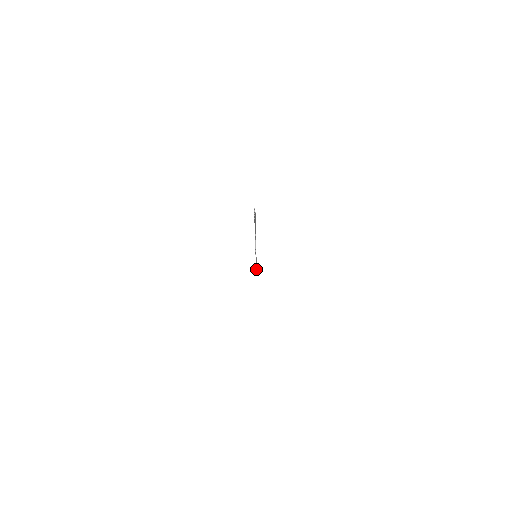
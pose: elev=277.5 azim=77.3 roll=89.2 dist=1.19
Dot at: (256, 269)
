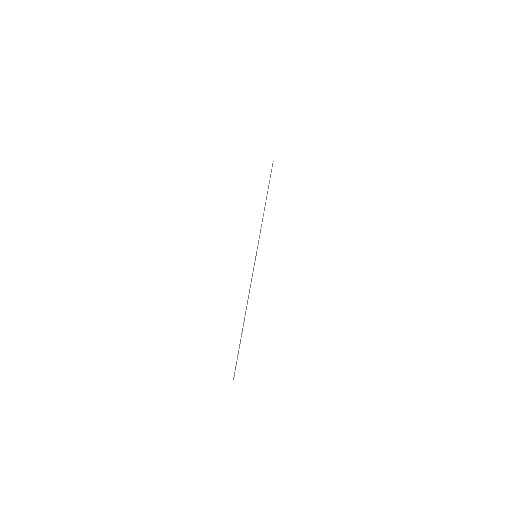
Dot at: occluded
